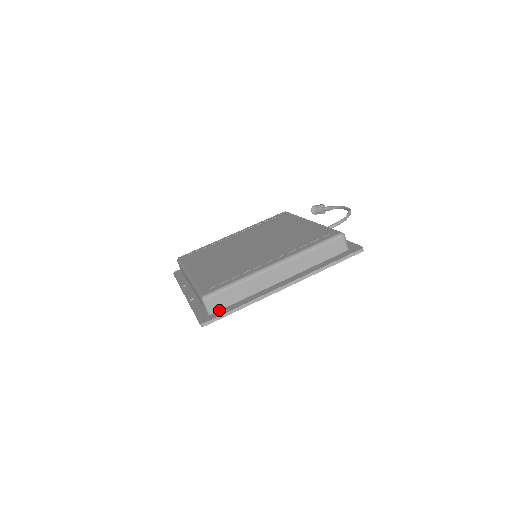
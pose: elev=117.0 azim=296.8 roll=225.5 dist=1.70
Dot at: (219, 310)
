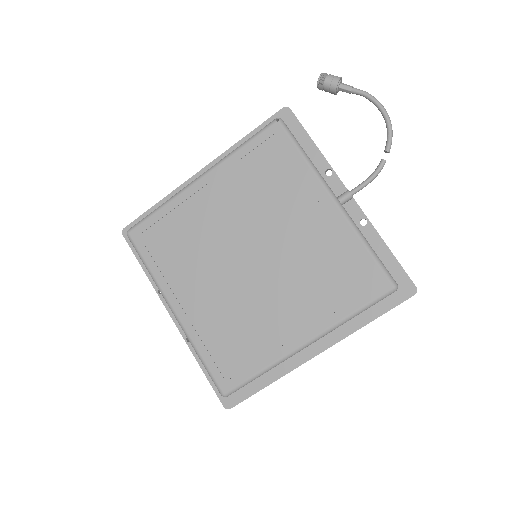
Dot at: occluded
